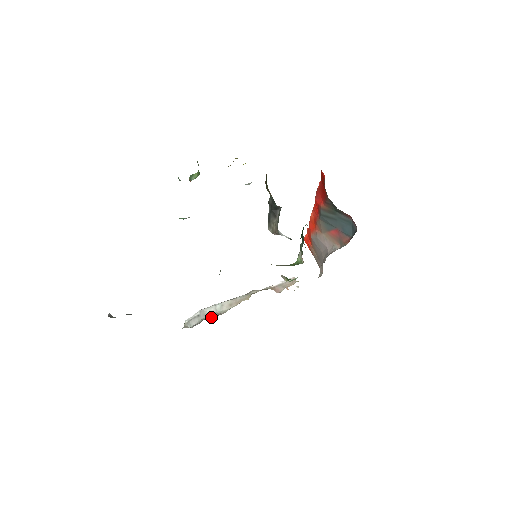
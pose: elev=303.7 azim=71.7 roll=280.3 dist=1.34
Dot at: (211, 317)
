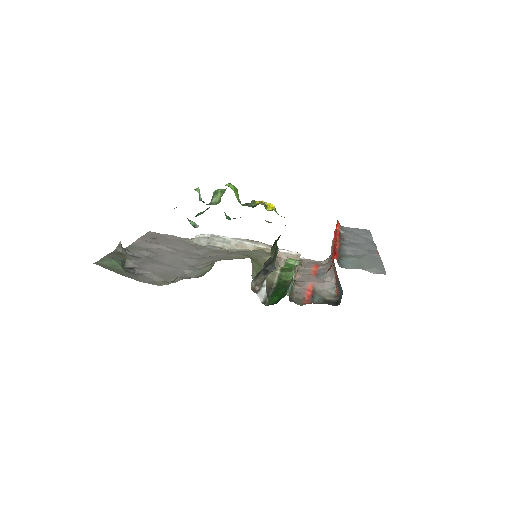
Dot at: (216, 246)
